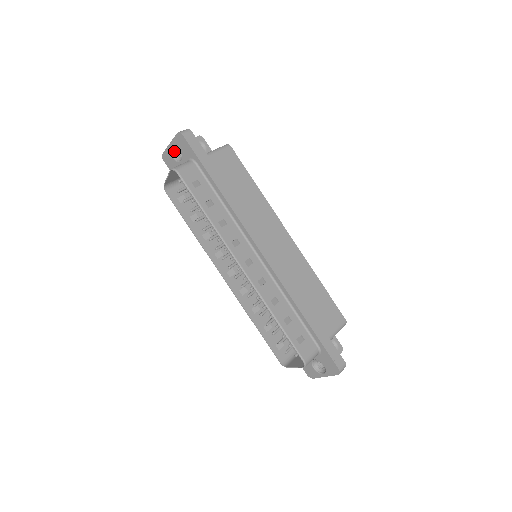
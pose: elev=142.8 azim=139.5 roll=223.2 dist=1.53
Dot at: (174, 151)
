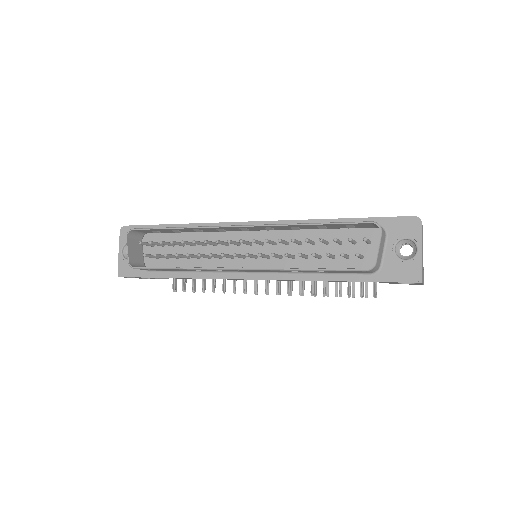
Dot at: (126, 256)
